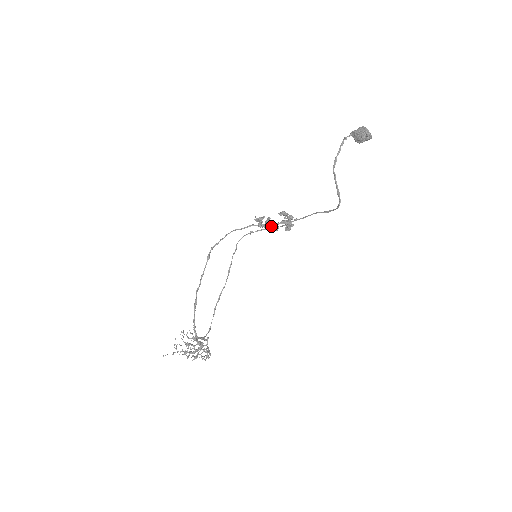
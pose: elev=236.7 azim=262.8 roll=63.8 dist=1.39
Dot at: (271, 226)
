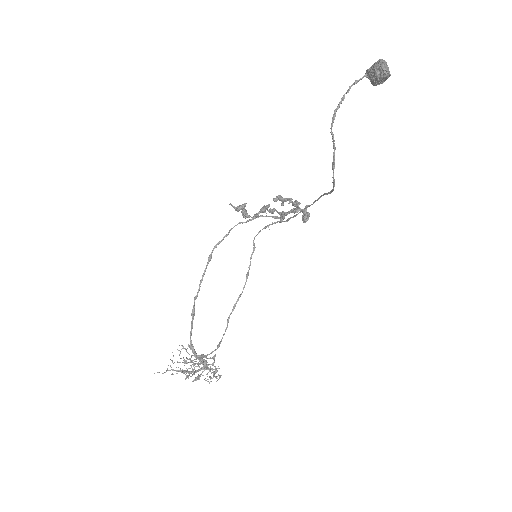
Dot at: (280, 216)
